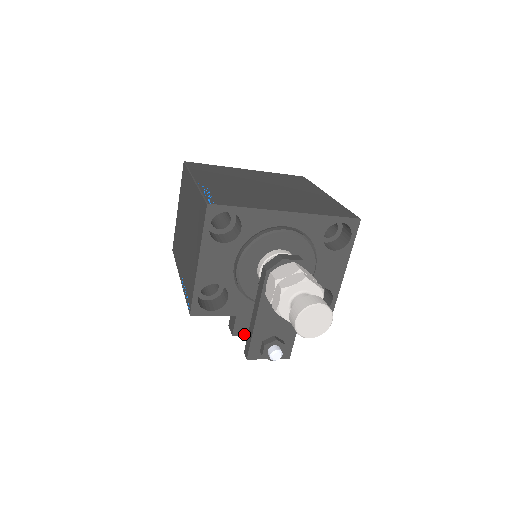
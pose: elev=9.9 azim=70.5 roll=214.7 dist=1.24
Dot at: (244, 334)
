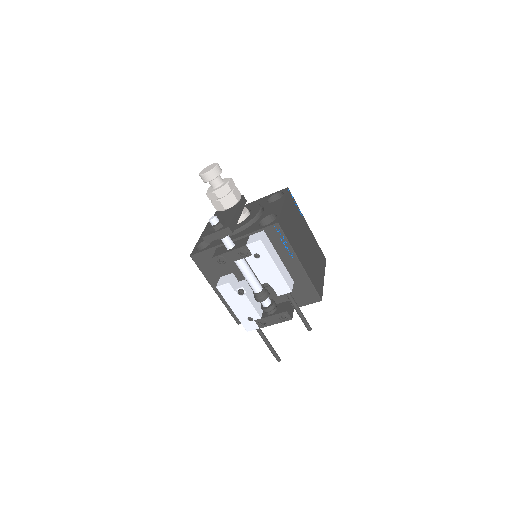
Dot at: (220, 255)
